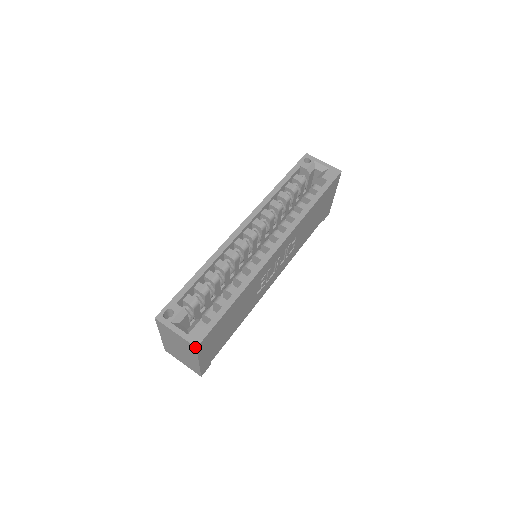
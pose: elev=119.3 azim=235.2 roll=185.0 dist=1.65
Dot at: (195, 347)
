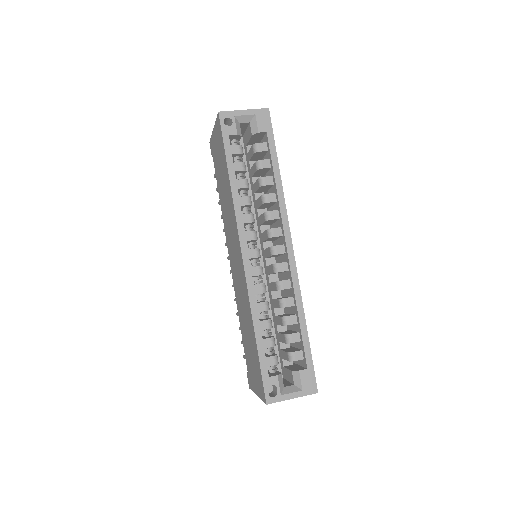
Dot at: occluded
